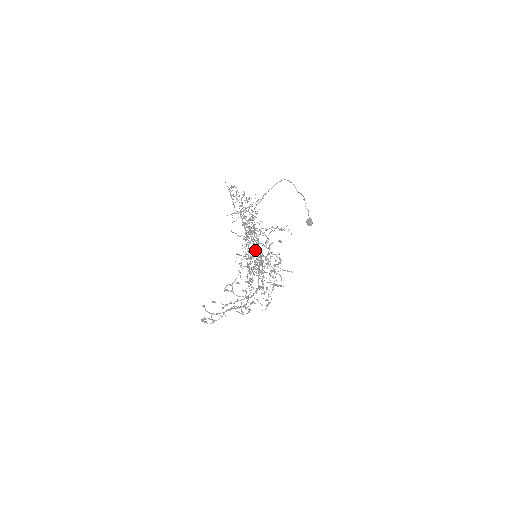
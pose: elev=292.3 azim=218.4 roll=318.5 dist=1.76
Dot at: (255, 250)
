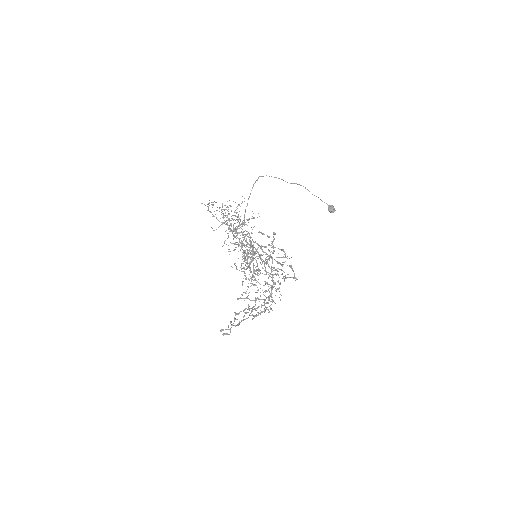
Dot at: (249, 250)
